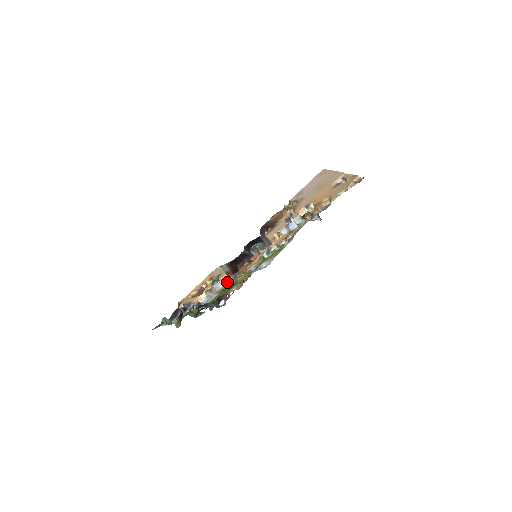
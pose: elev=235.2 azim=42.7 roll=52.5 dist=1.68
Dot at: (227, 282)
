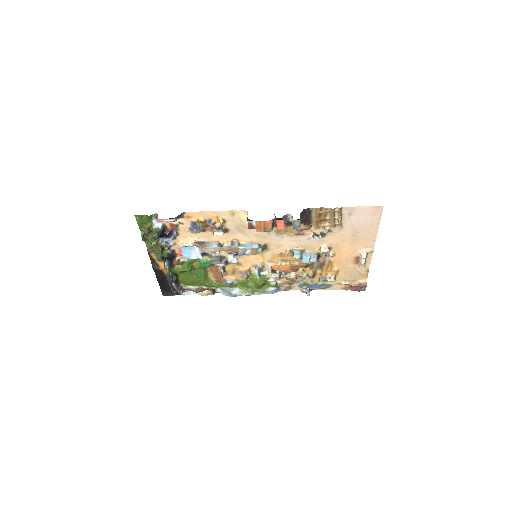
Dot at: (221, 247)
